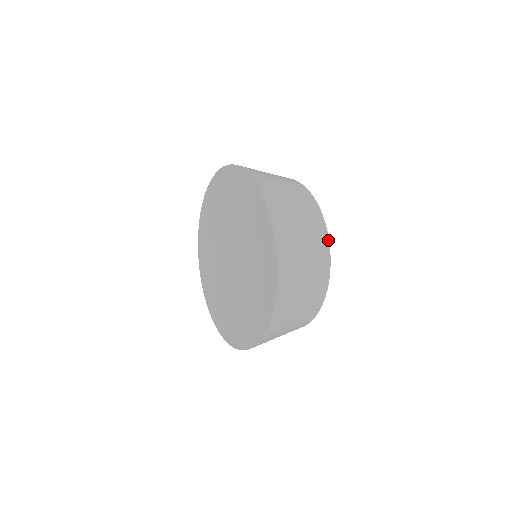
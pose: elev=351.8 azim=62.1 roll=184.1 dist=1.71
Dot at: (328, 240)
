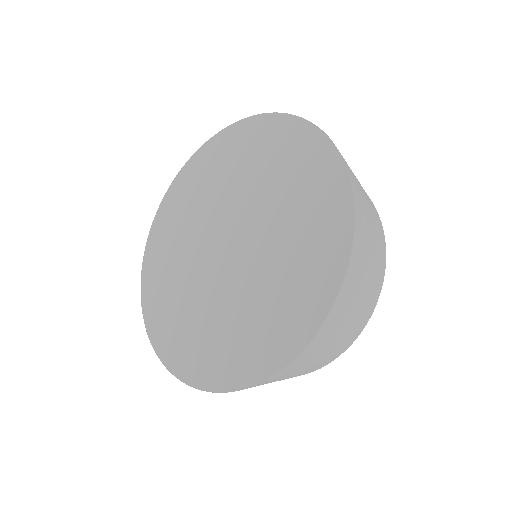
Dot at: (379, 295)
